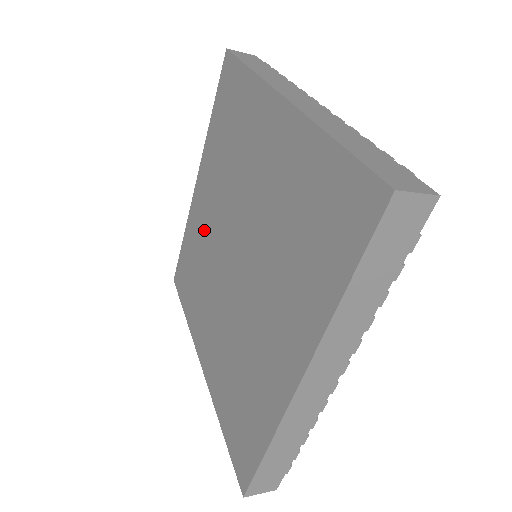
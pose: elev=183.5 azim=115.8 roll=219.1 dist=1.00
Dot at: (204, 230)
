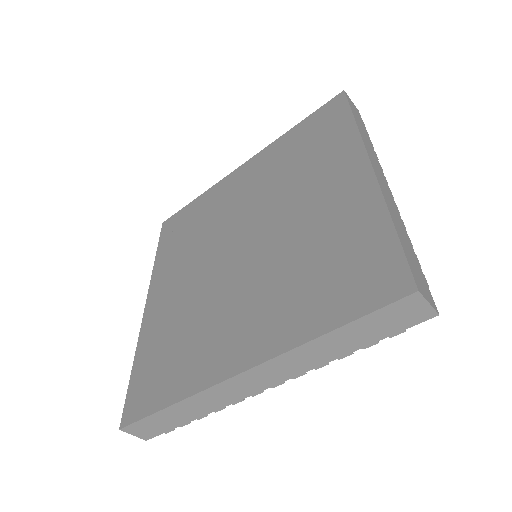
Dot at: (180, 300)
